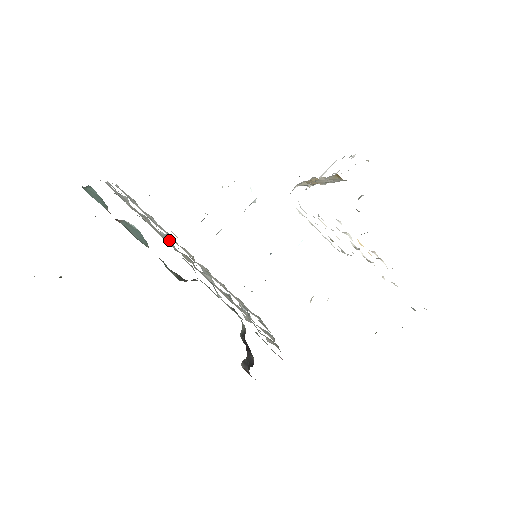
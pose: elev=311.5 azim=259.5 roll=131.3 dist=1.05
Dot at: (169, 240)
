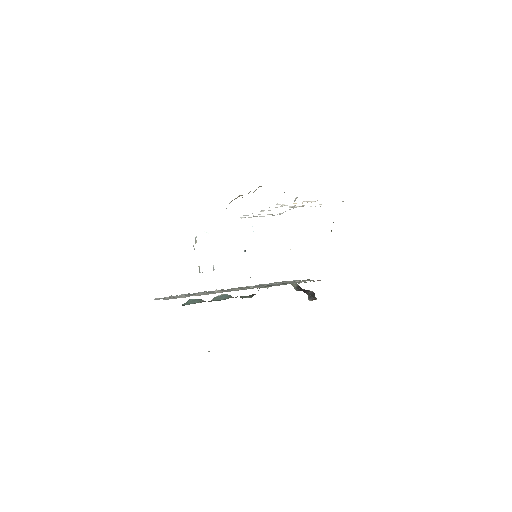
Dot at: (216, 291)
